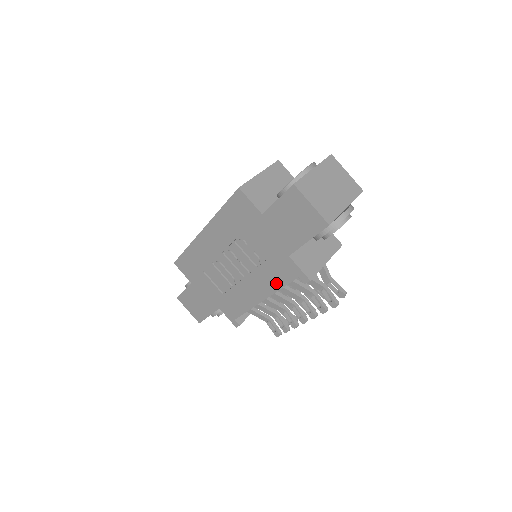
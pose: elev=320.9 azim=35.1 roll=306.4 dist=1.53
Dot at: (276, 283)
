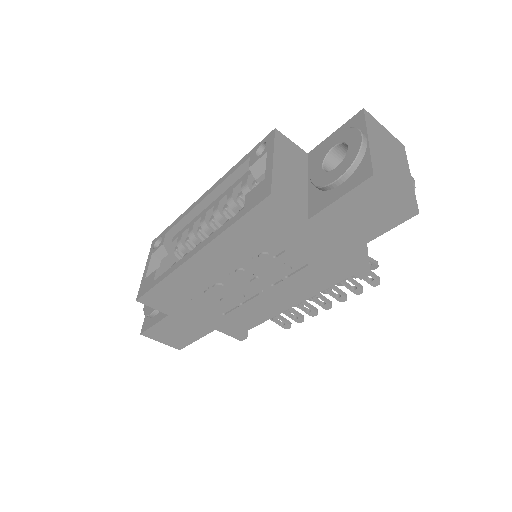
Dot at: (315, 288)
